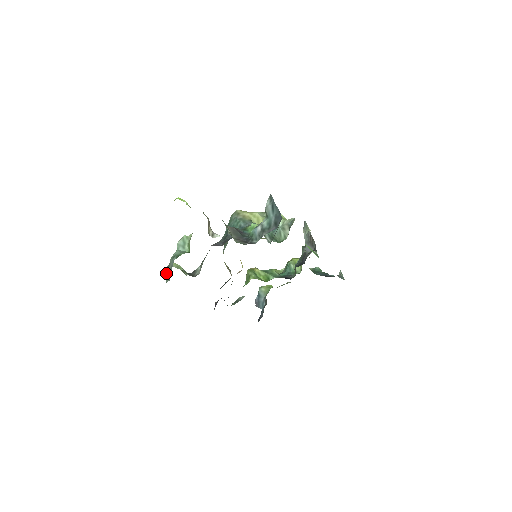
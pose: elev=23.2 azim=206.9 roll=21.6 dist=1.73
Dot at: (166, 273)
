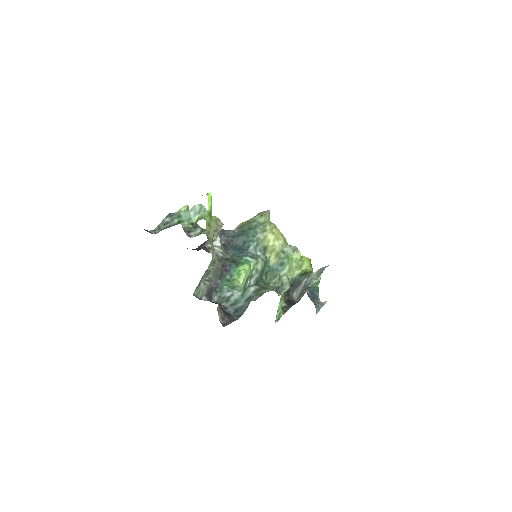
Dot at: (164, 220)
